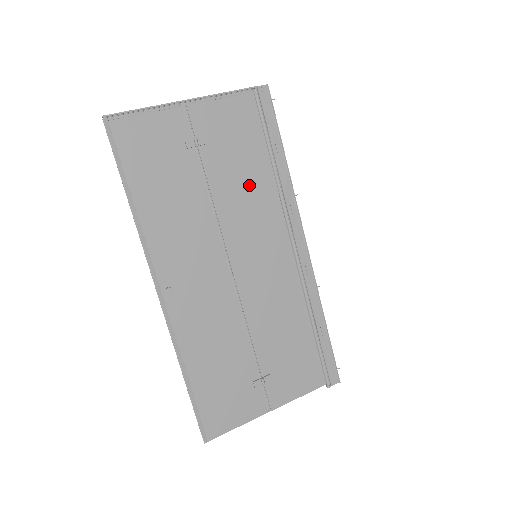
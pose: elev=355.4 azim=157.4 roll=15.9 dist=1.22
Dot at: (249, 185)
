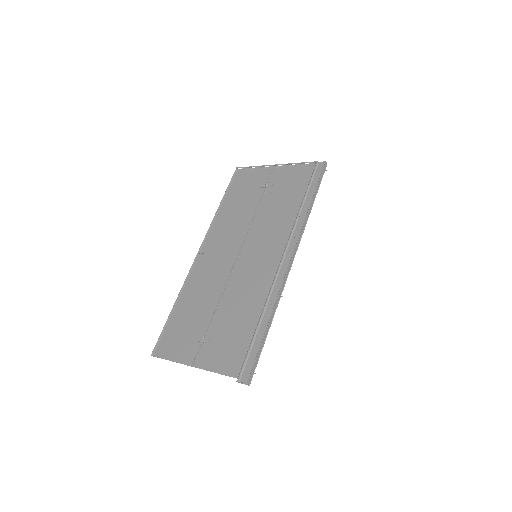
Dot at: (280, 214)
